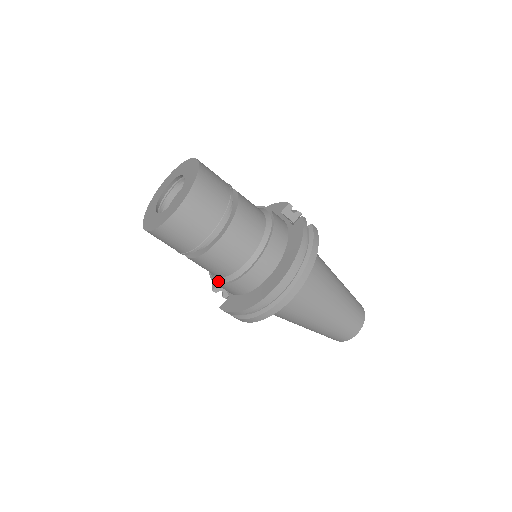
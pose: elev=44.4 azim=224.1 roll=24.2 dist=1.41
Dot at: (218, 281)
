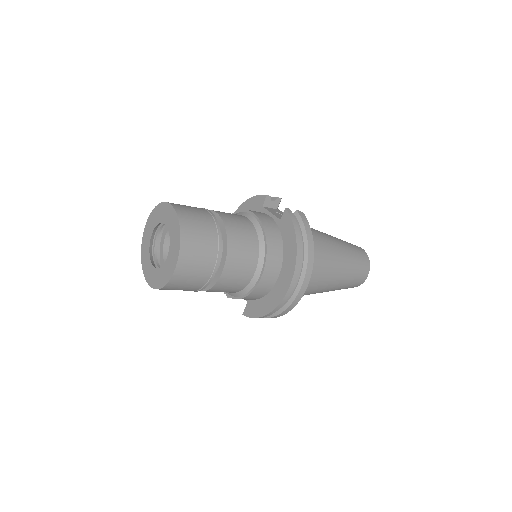
Dot at: (233, 296)
